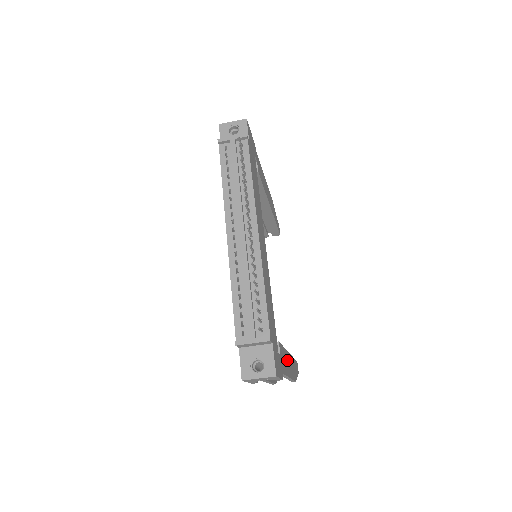
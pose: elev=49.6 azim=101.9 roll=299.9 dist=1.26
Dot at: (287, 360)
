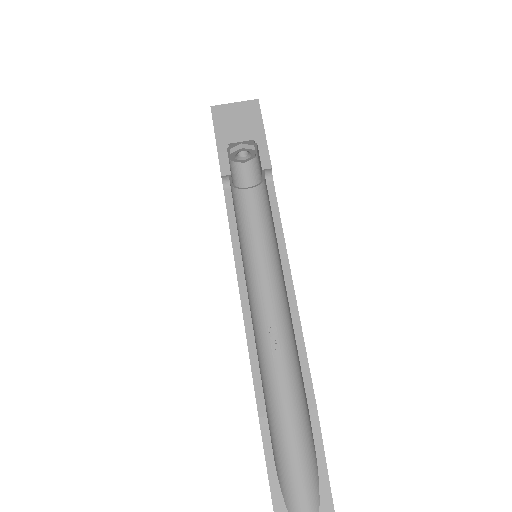
Dot at: occluded
